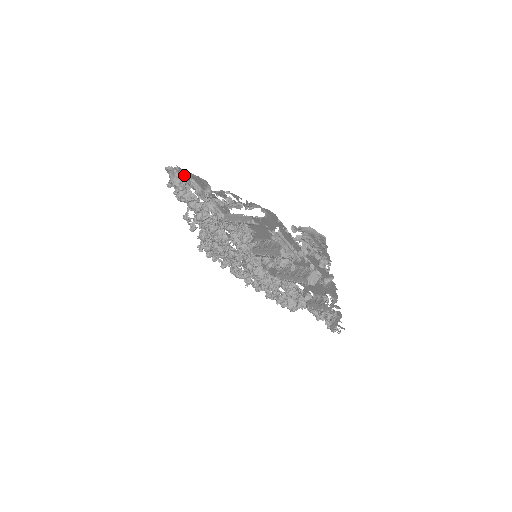
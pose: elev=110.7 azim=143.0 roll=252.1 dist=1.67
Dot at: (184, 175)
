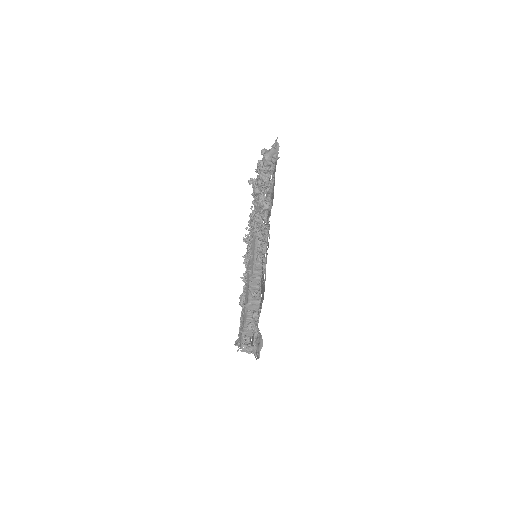
Dot at: occluded
